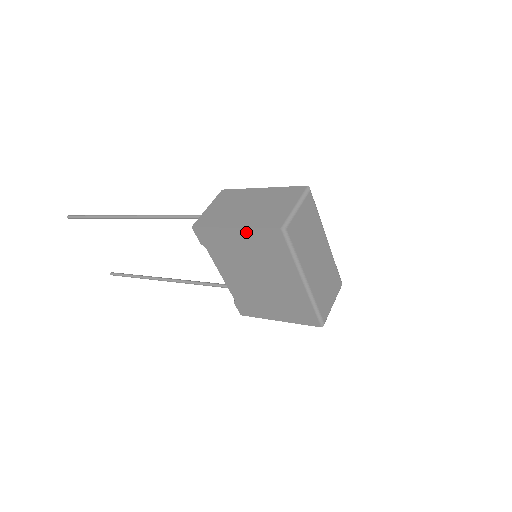
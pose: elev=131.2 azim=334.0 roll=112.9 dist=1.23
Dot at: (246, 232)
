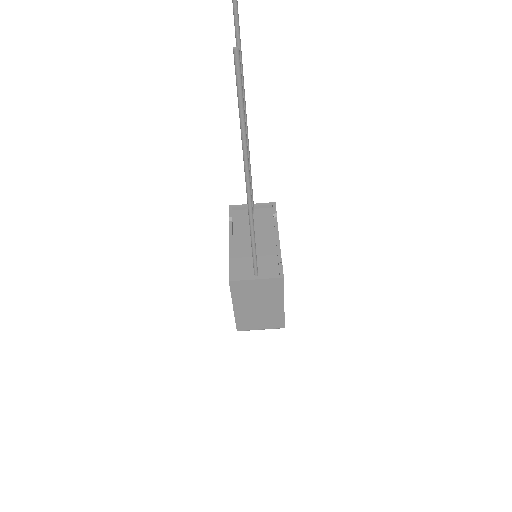
Dot at: (234, 311)
